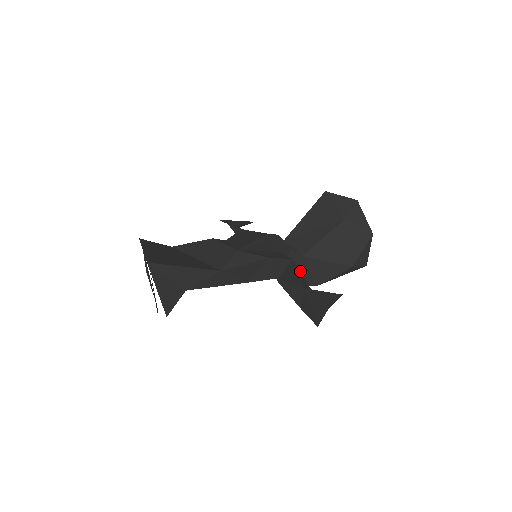
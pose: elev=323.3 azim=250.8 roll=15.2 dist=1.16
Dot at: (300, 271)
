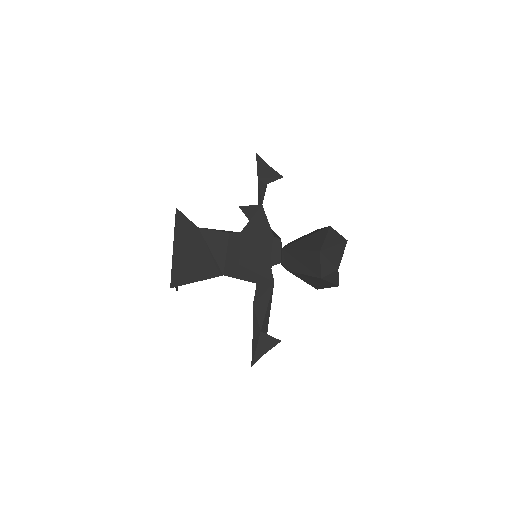
Dot at: occluded
